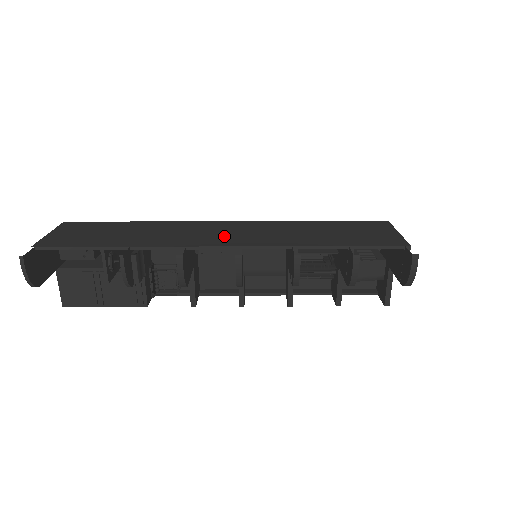
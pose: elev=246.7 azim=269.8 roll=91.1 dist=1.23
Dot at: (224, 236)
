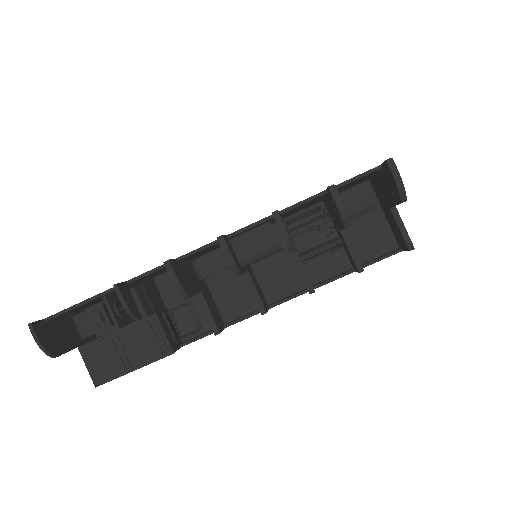
Dot at: occluded
